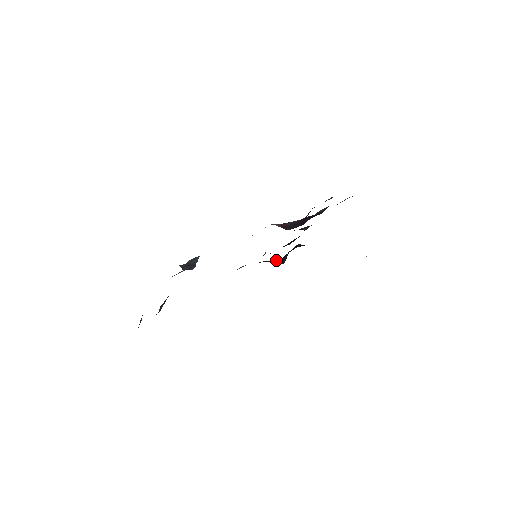
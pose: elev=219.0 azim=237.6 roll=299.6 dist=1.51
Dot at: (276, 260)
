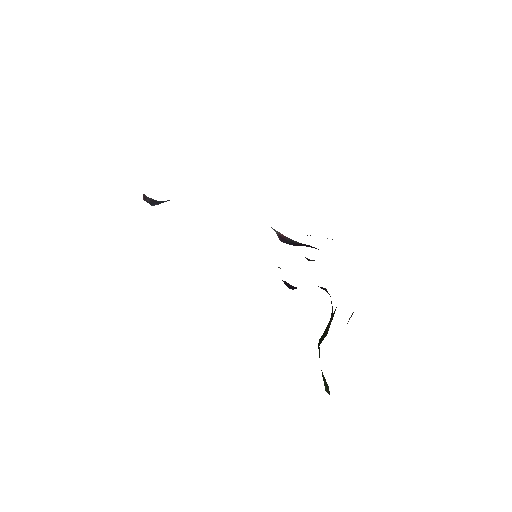
Dot at: occluded
